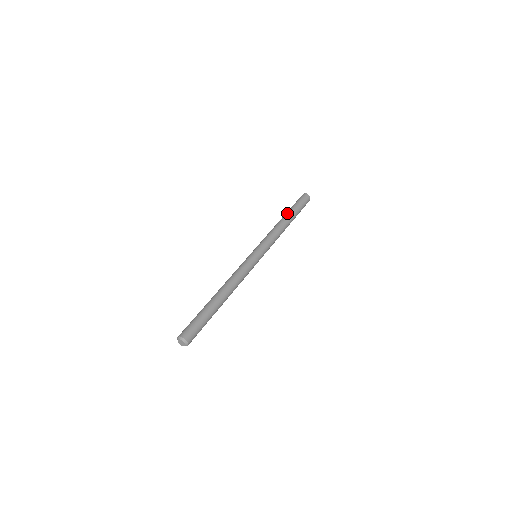
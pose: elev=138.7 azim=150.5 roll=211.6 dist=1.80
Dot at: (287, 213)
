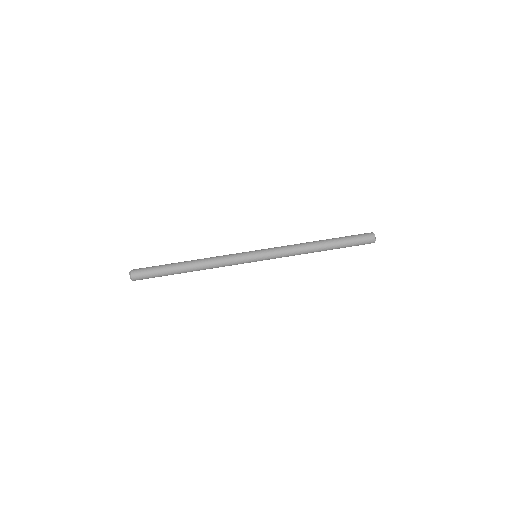
Dot at: (329, 241)
